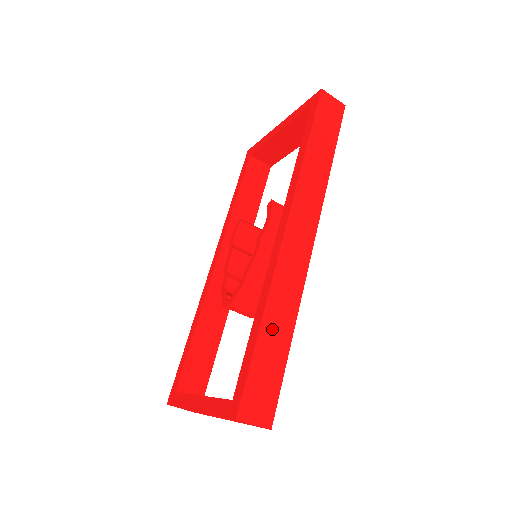
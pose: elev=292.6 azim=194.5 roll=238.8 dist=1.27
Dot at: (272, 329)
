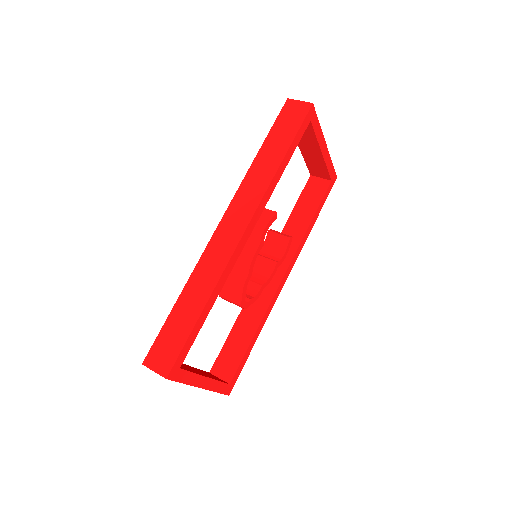
Dot at: (187, 301)
